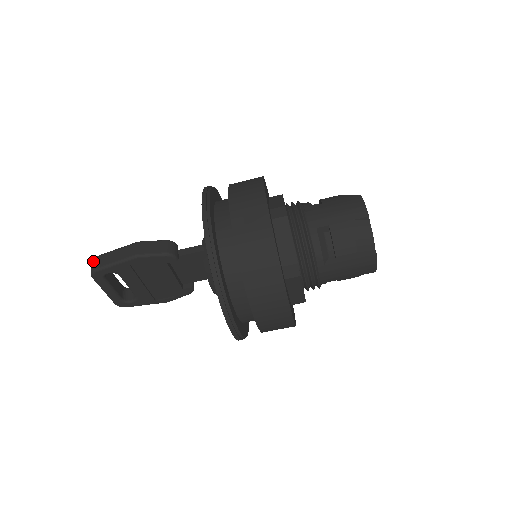
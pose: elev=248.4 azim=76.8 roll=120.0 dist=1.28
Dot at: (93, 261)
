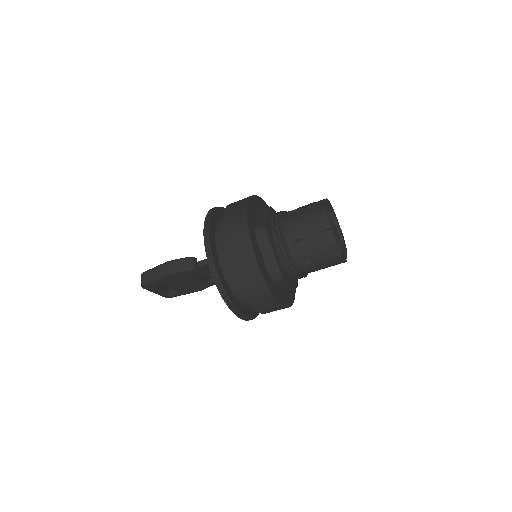
Dot at: (141, 277)
